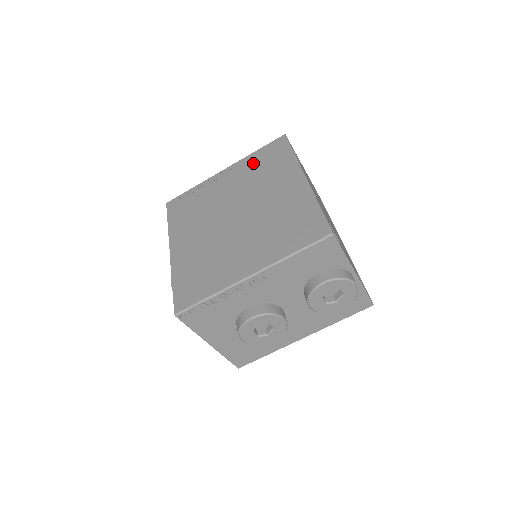
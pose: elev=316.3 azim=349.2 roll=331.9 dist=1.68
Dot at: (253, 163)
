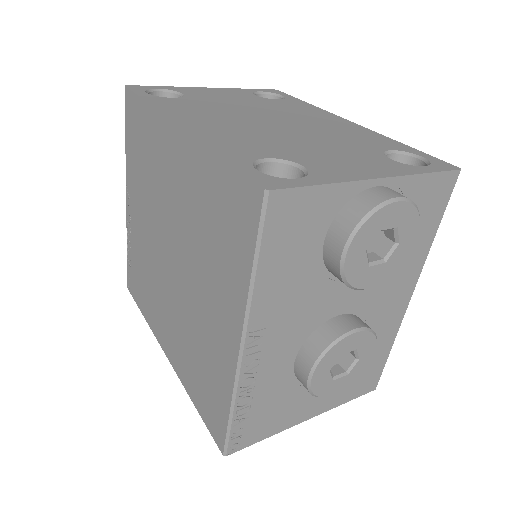
Dot at: (134, 163)
